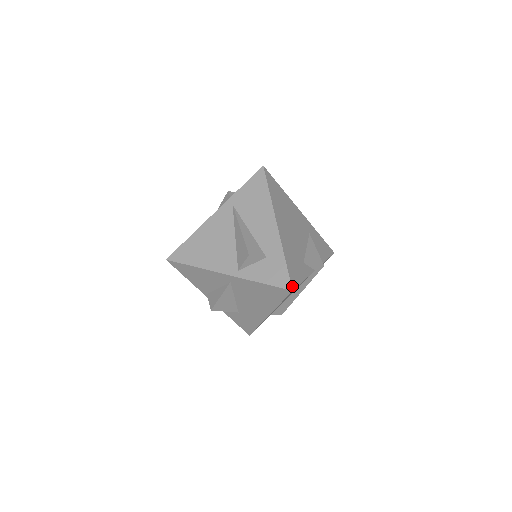
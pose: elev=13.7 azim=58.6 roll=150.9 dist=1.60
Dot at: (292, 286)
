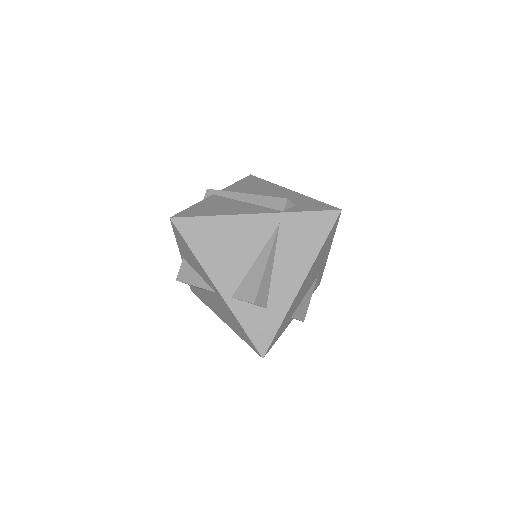
Dot at: (266, 353)
